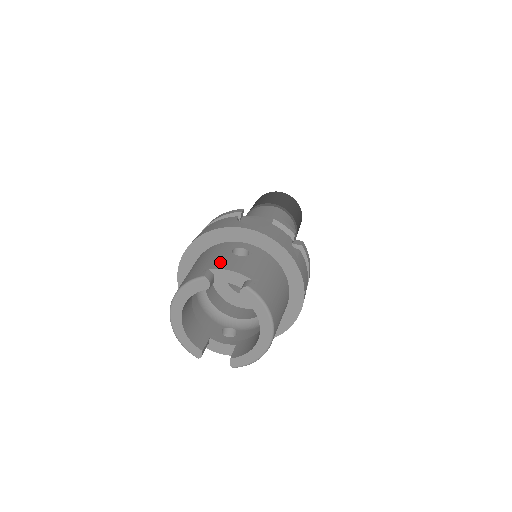
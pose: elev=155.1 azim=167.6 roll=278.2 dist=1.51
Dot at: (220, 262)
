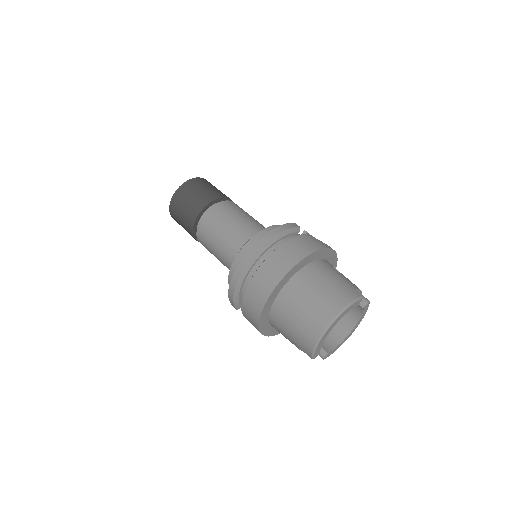
Dot at: (349, 282)
